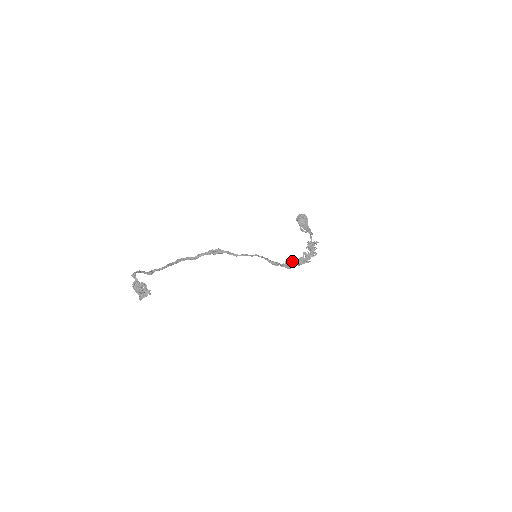
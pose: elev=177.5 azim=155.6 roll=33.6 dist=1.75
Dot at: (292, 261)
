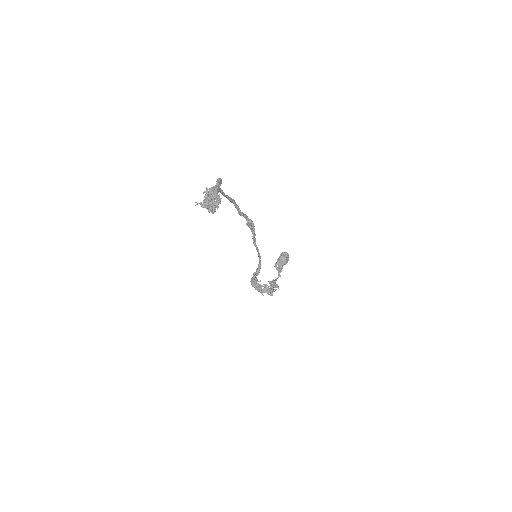
Dot at: occluded
